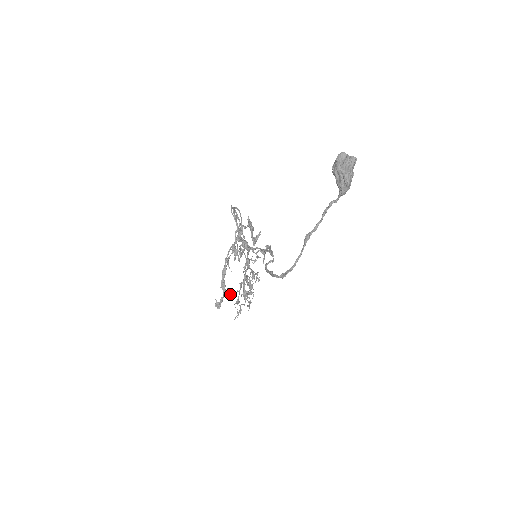
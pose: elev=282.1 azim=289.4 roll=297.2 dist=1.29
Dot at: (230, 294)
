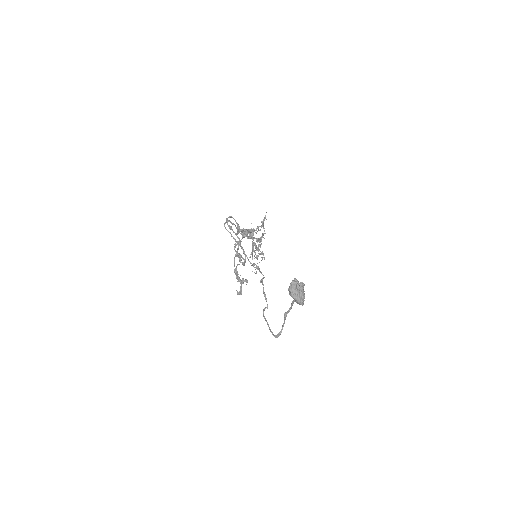
Dot at: (246, 282)
